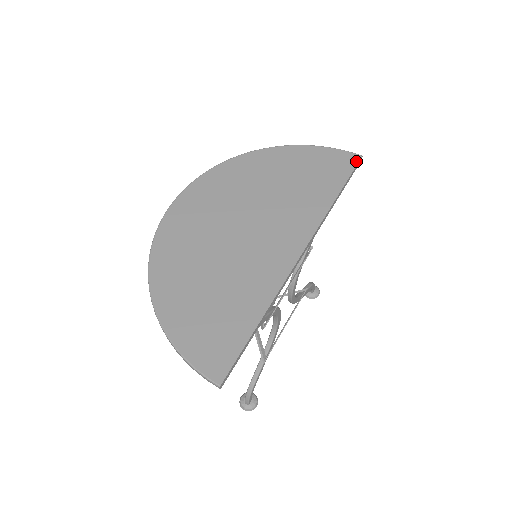
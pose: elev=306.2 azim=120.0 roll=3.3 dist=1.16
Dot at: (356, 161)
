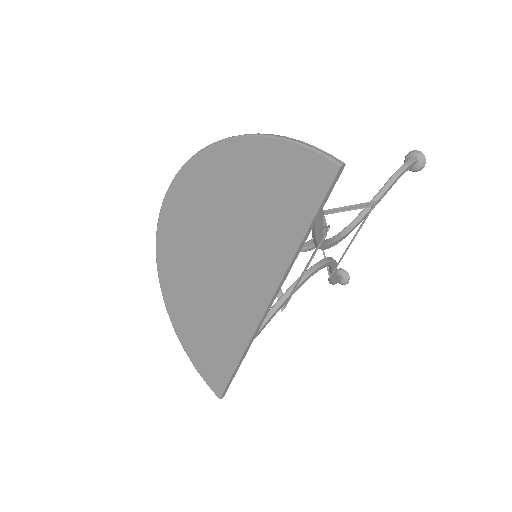
Dot at: (330, 177)
